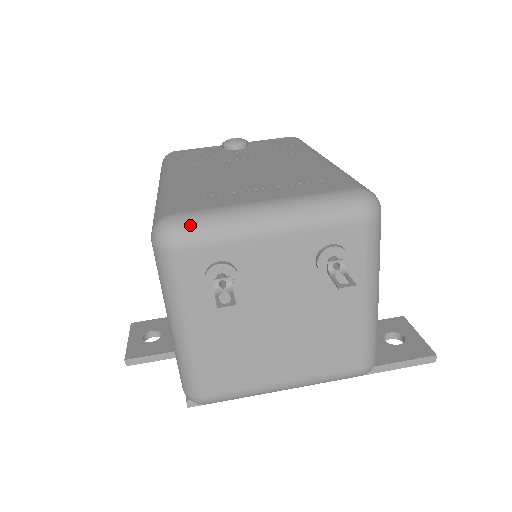
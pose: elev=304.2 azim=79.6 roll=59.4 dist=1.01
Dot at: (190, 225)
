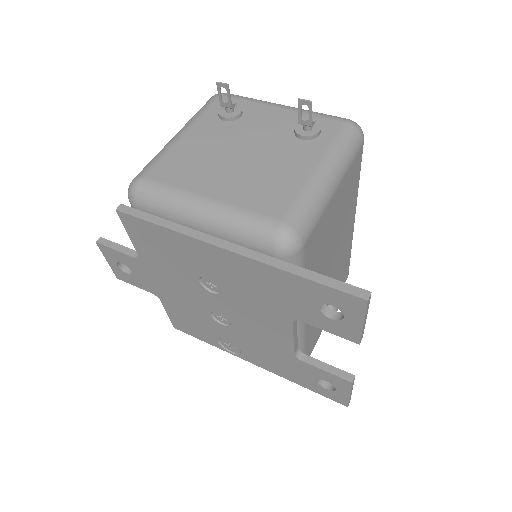
Dot at: (237, 95)
